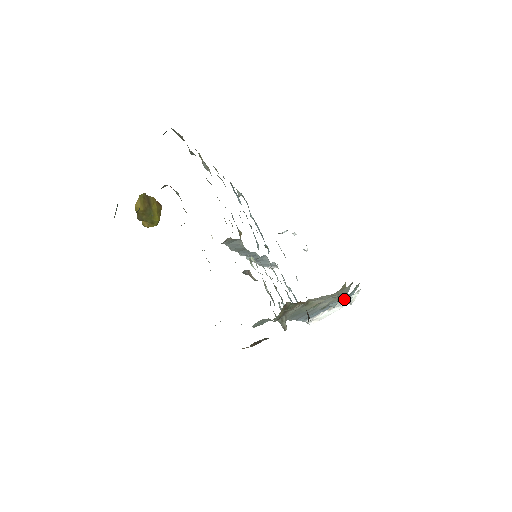
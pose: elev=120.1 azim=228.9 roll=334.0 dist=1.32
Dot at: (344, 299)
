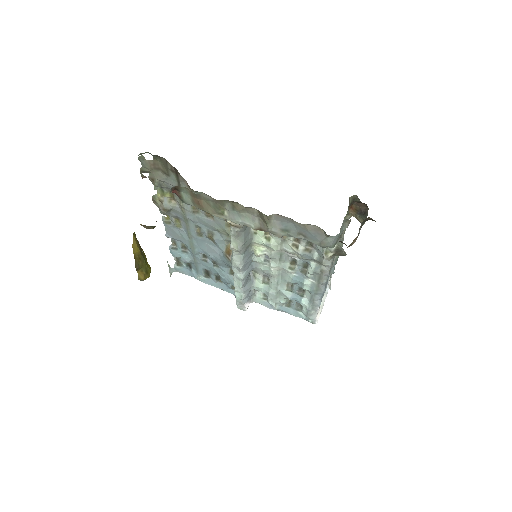
Dot at: occluded
